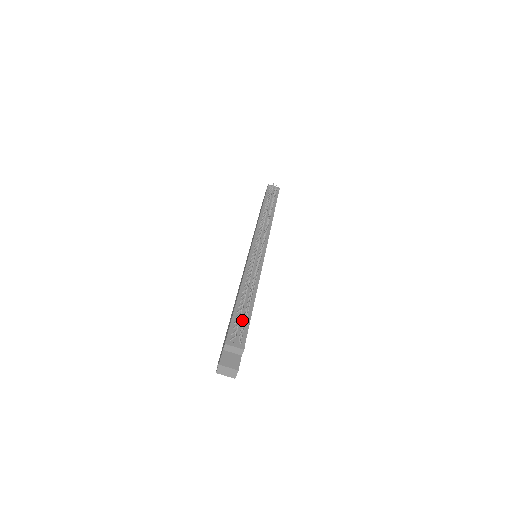
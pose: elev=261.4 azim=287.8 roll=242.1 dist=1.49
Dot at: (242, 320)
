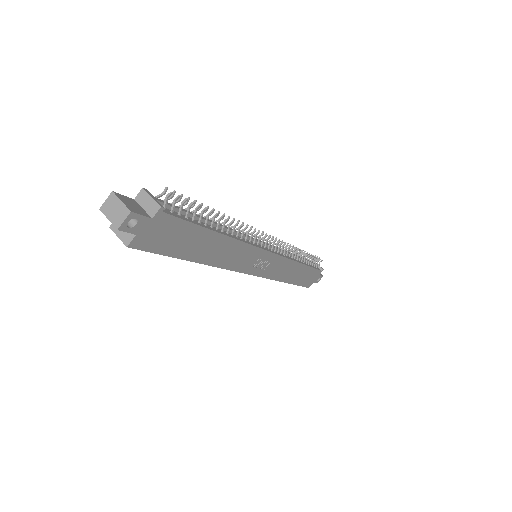
Dot at: (188, 212)
